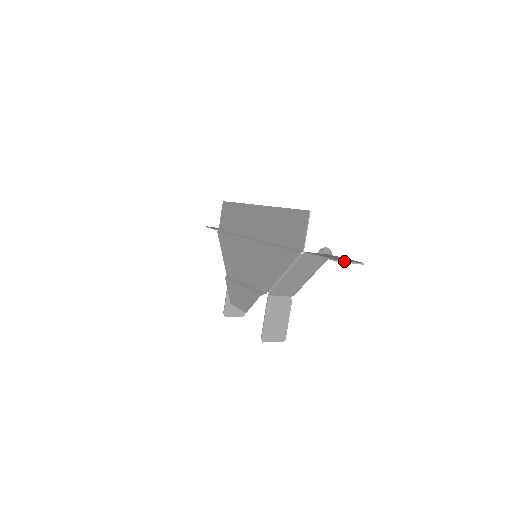
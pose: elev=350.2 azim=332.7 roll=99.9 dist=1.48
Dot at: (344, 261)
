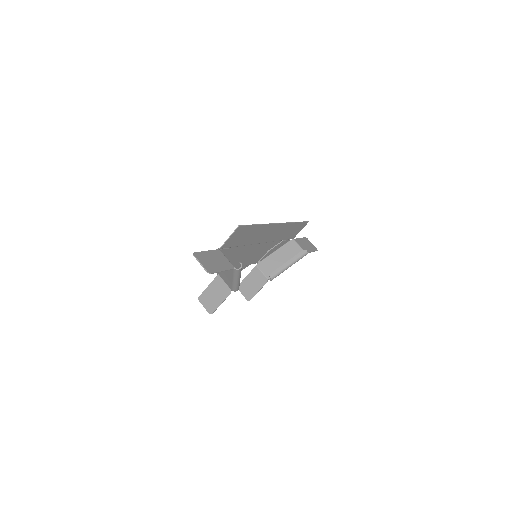
Dot at: (196, 257)
